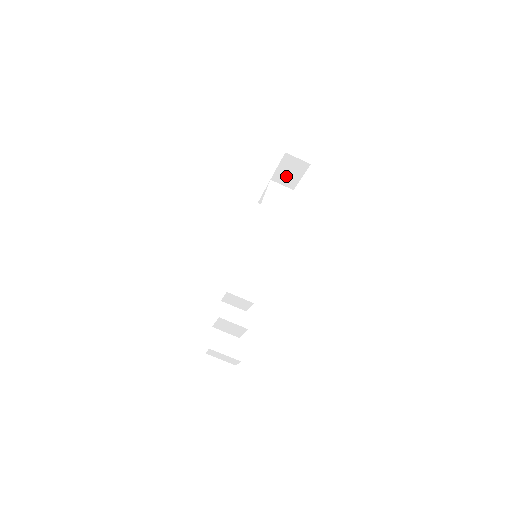
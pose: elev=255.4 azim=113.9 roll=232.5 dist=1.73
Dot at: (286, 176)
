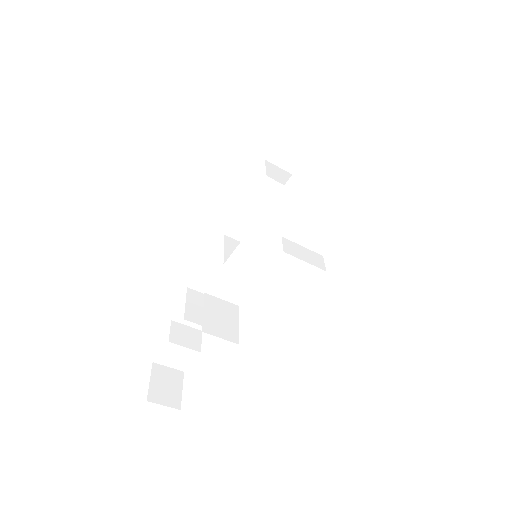
Dot at: occluded
